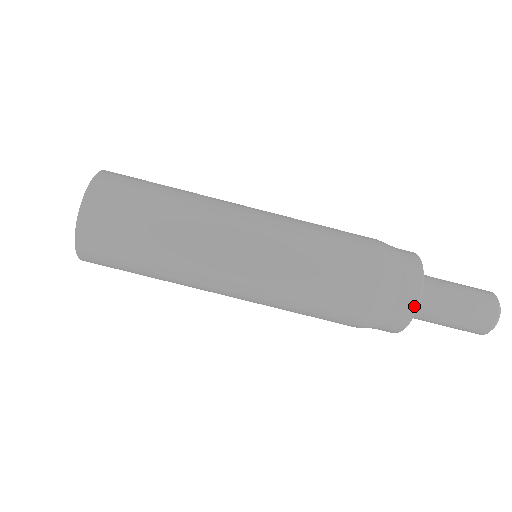
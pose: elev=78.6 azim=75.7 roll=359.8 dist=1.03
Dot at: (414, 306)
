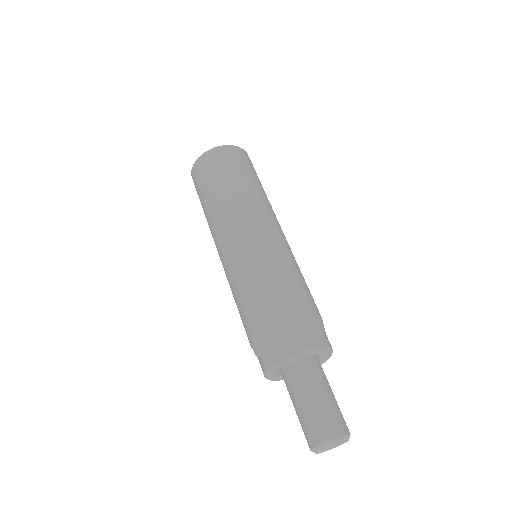
Dot at: (327, 345)
